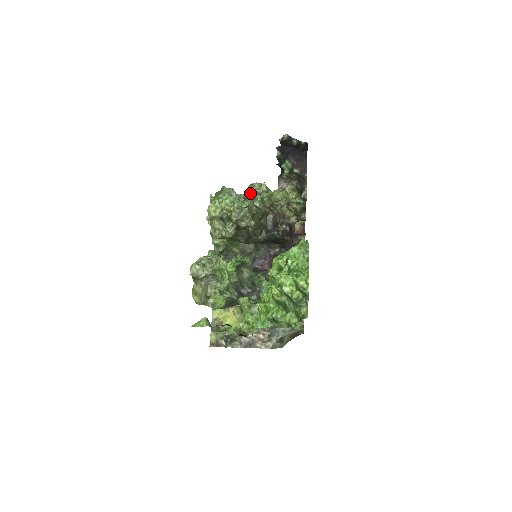
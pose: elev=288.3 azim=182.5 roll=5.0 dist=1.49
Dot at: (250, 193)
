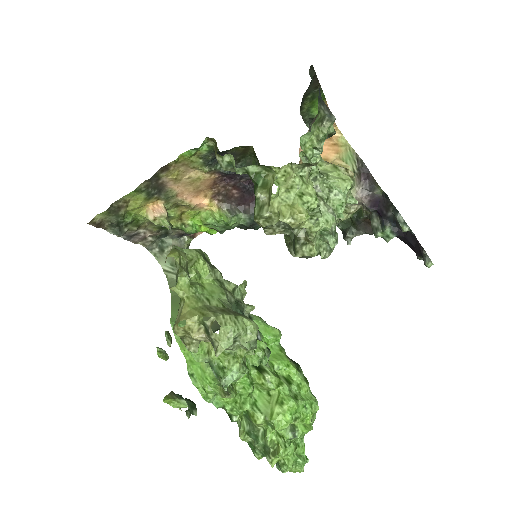
Dot at: (339, 212)
